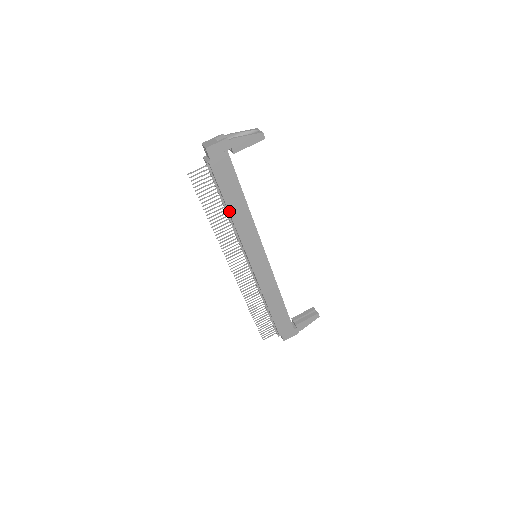
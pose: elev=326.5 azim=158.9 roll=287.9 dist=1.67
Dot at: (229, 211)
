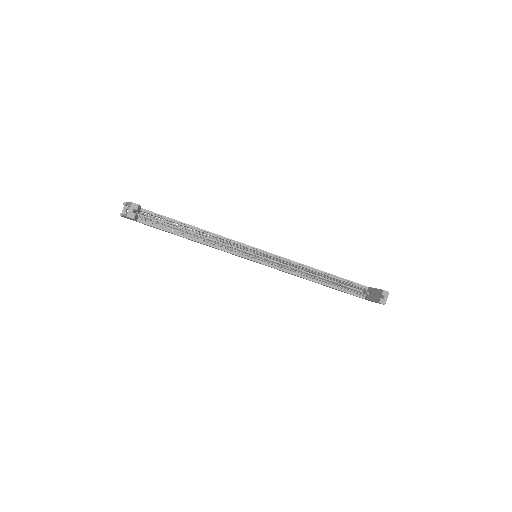
Dot at: occluded
